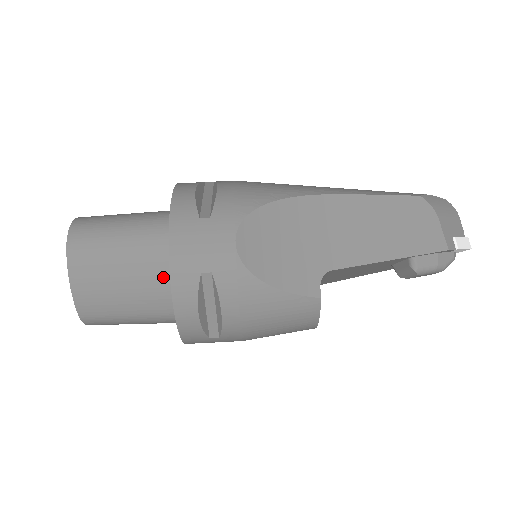
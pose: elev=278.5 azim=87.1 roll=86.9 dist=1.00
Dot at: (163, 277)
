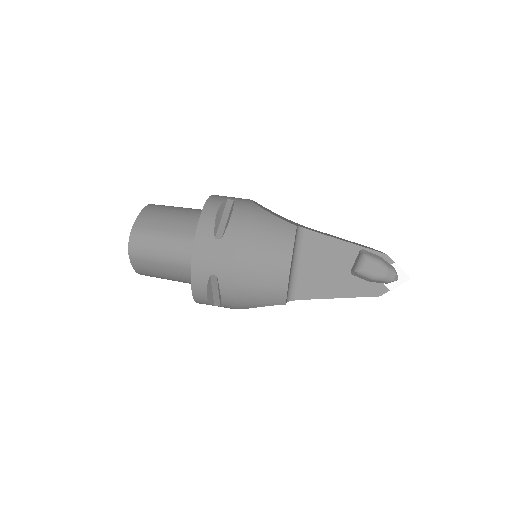
Dot at: (199, 216)
